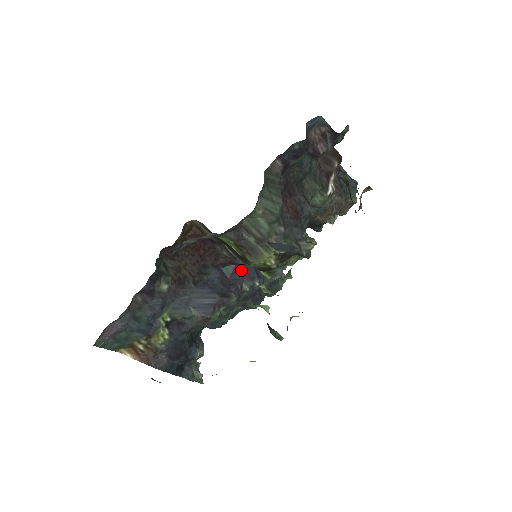
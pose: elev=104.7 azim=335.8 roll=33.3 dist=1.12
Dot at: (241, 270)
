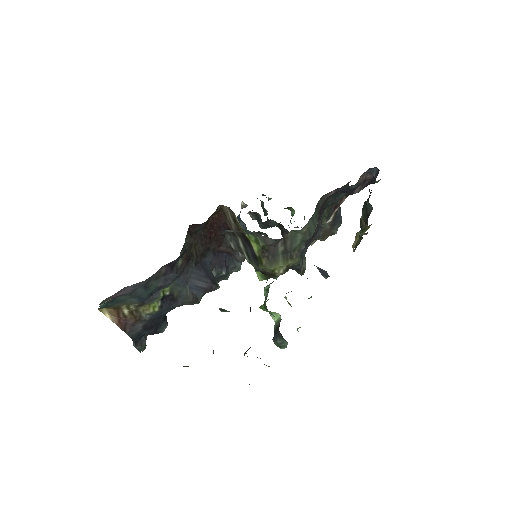
Dot at: (216, 256)
